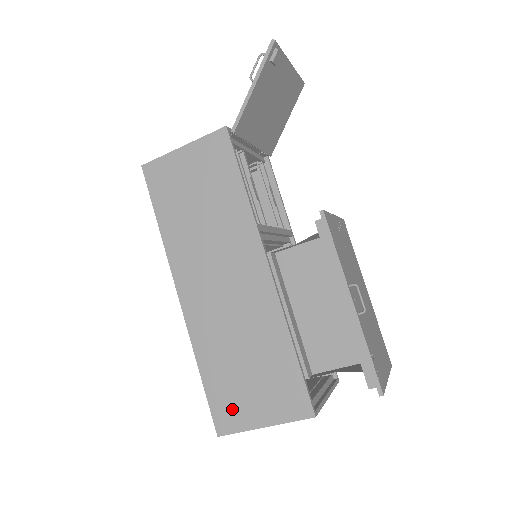
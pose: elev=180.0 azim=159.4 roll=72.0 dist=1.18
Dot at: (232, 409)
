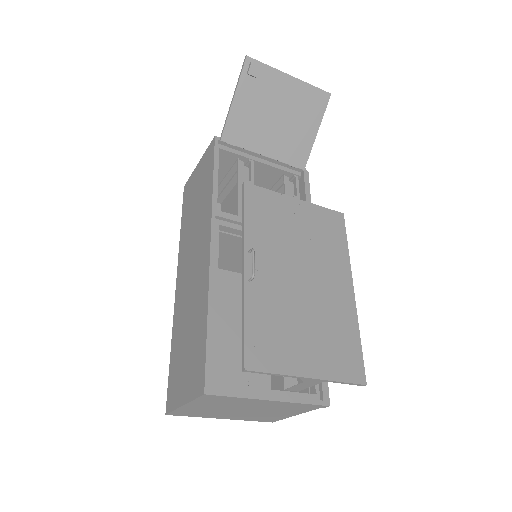
Dot at: (175, 386)
